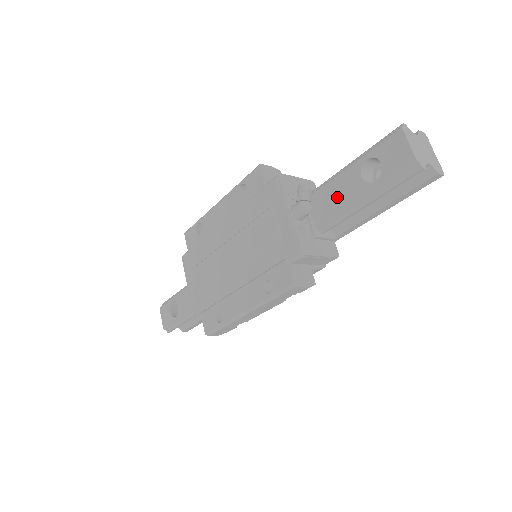
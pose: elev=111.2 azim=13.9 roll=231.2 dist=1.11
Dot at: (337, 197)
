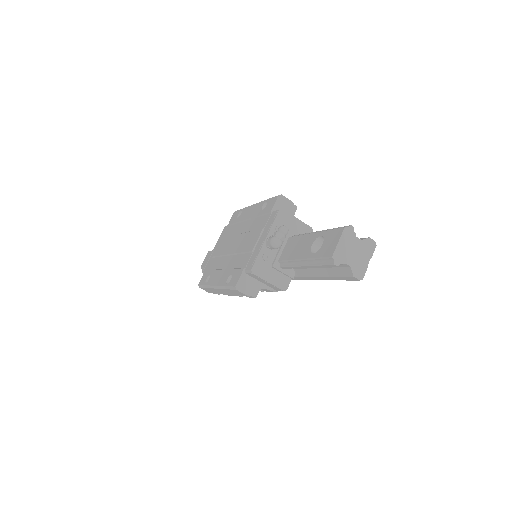
Dot at: (297, 249)
